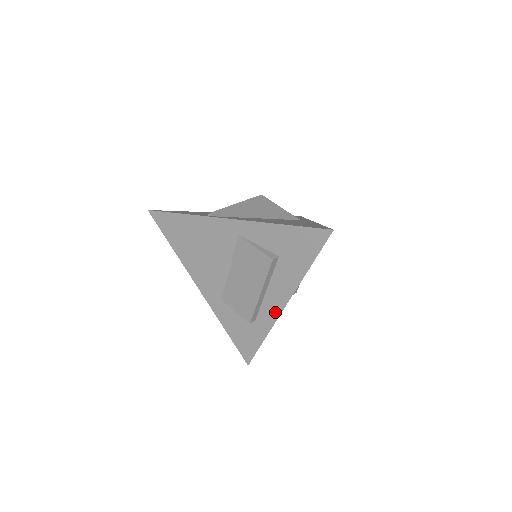
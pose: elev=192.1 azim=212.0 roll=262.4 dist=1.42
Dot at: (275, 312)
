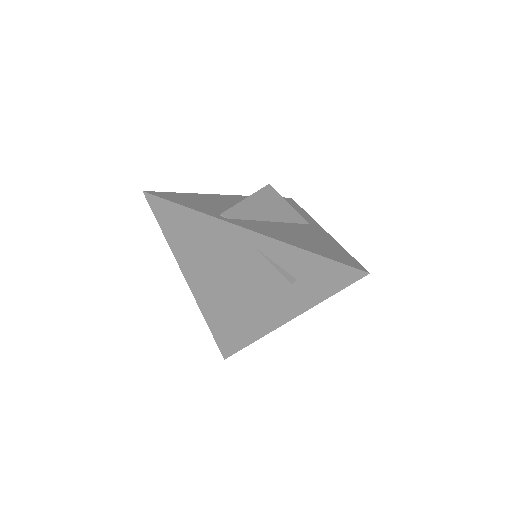
Dot at: (273, 324)
